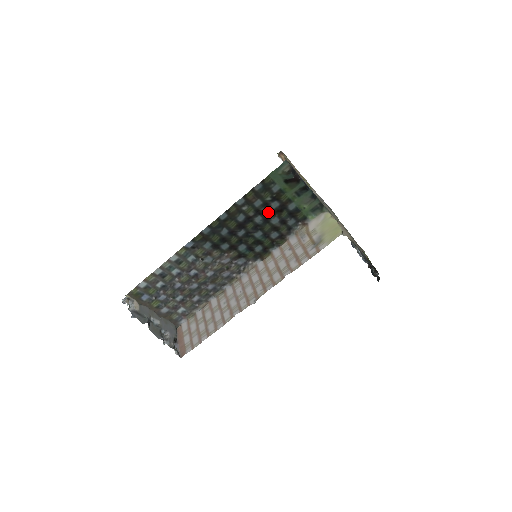
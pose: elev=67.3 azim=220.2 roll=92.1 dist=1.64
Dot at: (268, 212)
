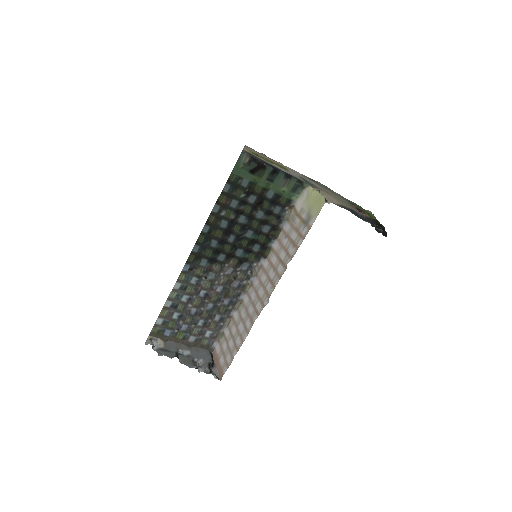
Dot at: (248, 209)
